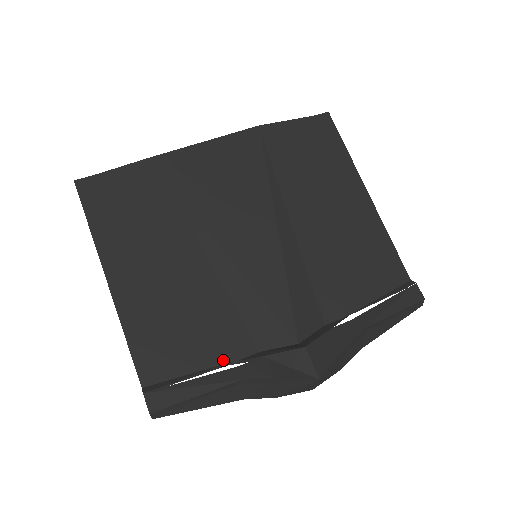
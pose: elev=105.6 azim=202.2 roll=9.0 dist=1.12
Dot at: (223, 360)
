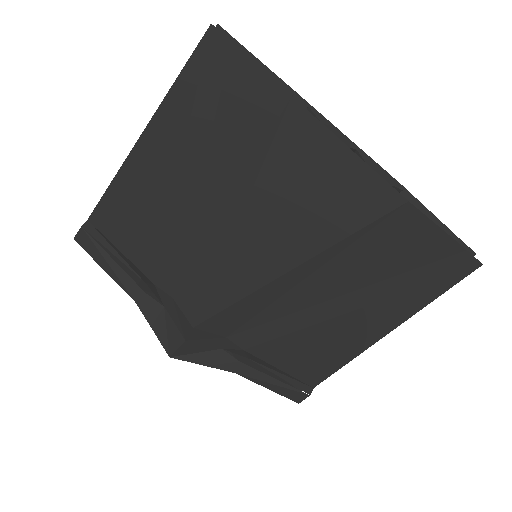
Dot at: (147, 273)
